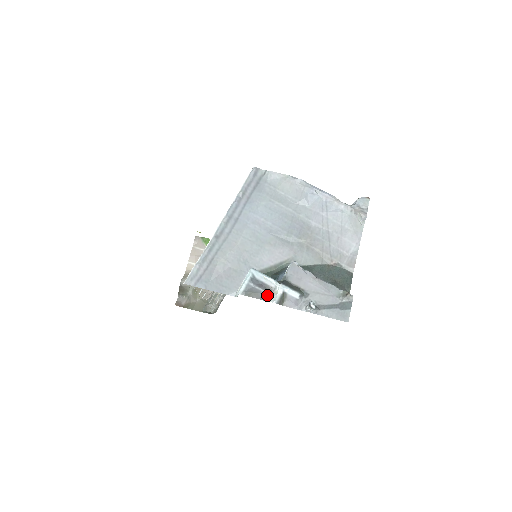
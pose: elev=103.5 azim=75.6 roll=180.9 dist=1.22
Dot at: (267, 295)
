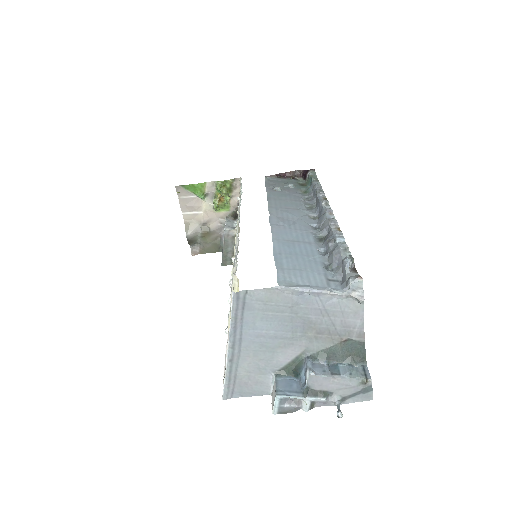
Dot at: (298, 408)
